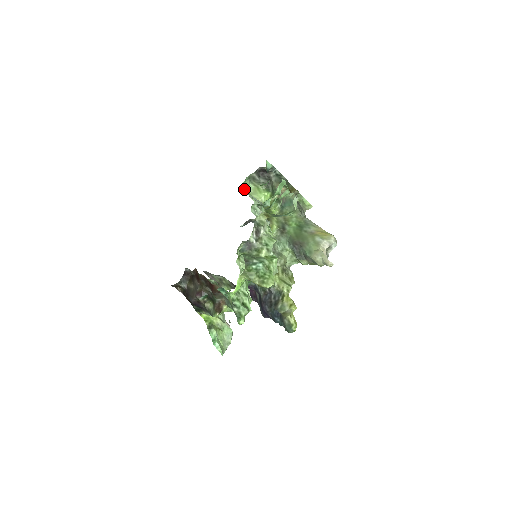
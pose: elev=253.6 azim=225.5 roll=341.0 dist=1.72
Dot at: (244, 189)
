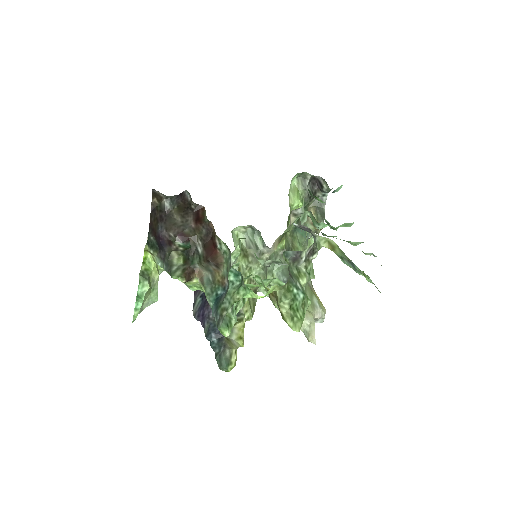
Dot at: occluded
